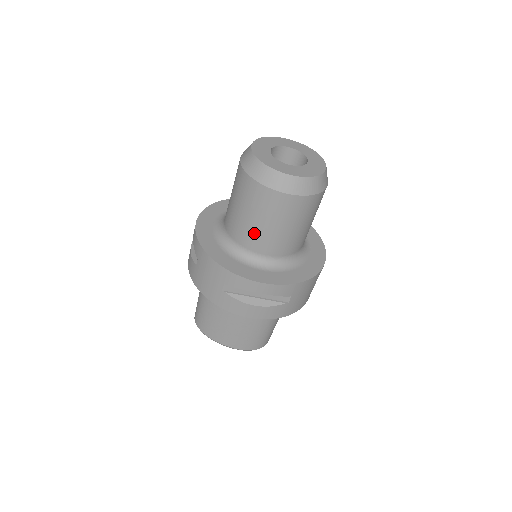
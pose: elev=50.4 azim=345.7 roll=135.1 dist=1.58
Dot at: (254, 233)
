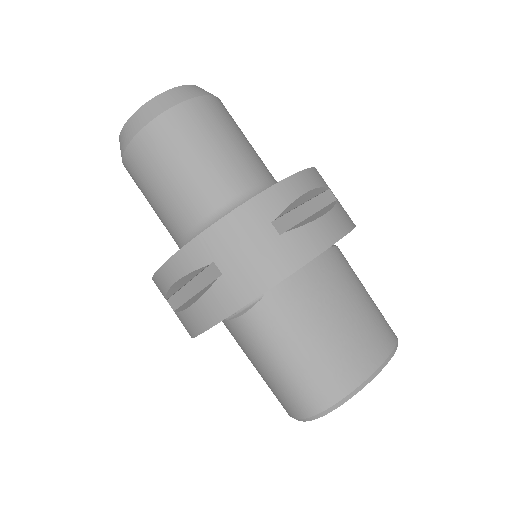
Dot at: (223, 167)
